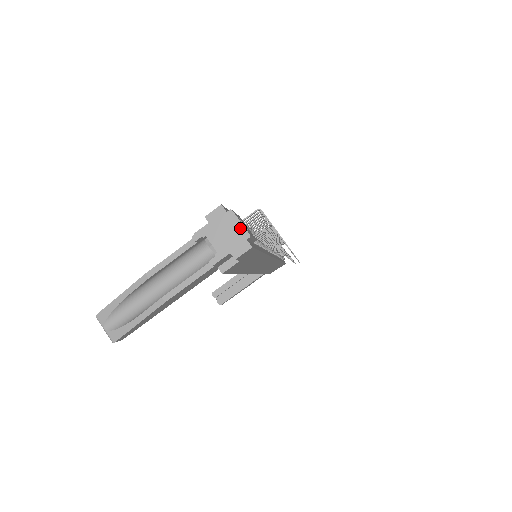
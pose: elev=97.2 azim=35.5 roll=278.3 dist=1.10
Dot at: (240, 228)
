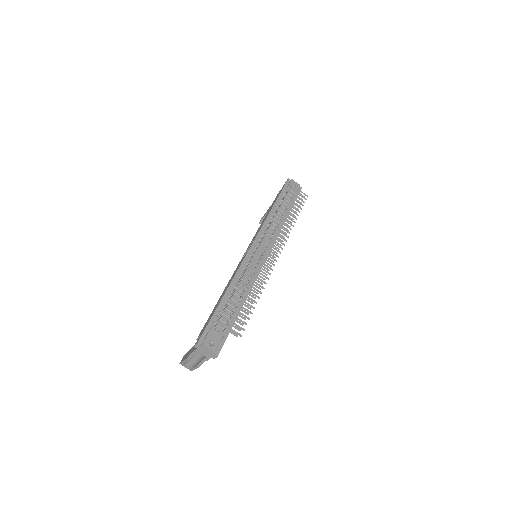
Dot at: (209, 350)
